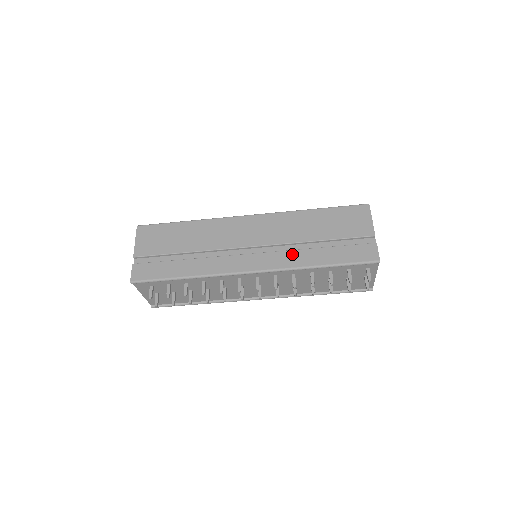
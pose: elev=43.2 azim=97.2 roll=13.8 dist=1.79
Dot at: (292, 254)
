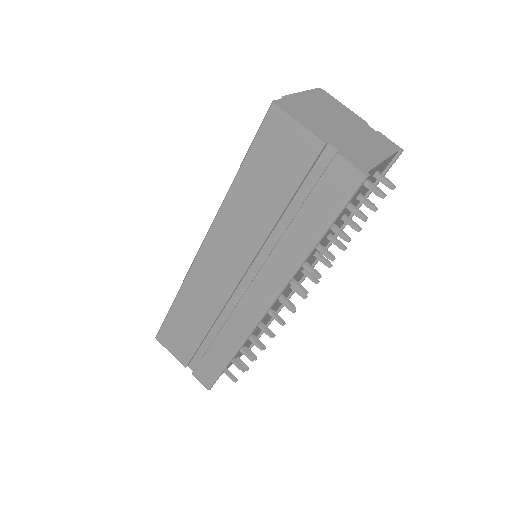
Dot at: (276, 258)
